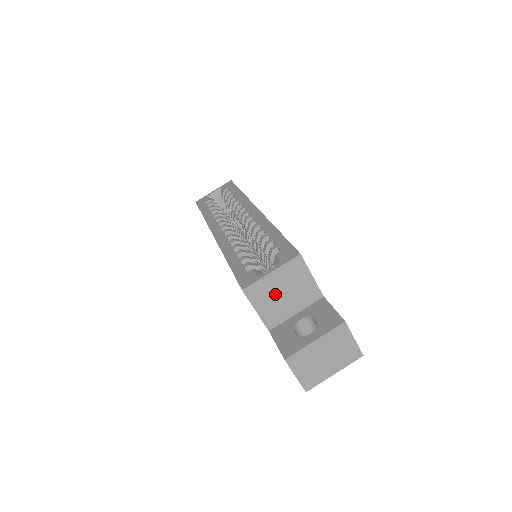
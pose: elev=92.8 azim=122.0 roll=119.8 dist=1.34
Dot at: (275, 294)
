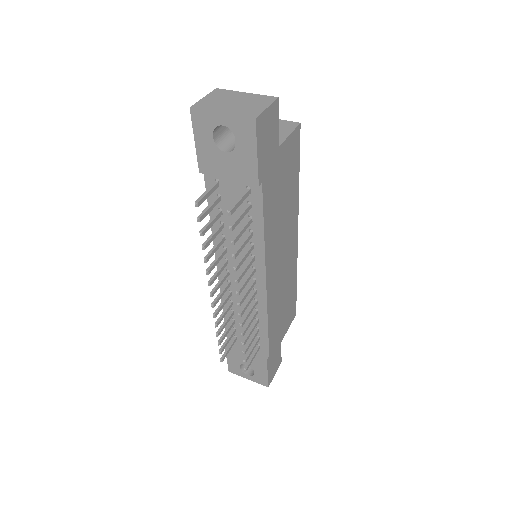
Dot at: occluded
